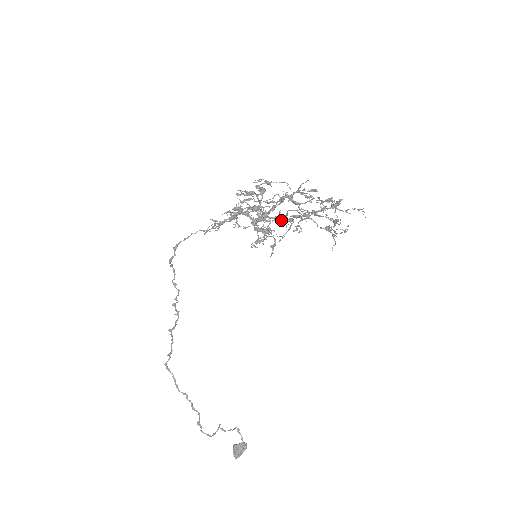
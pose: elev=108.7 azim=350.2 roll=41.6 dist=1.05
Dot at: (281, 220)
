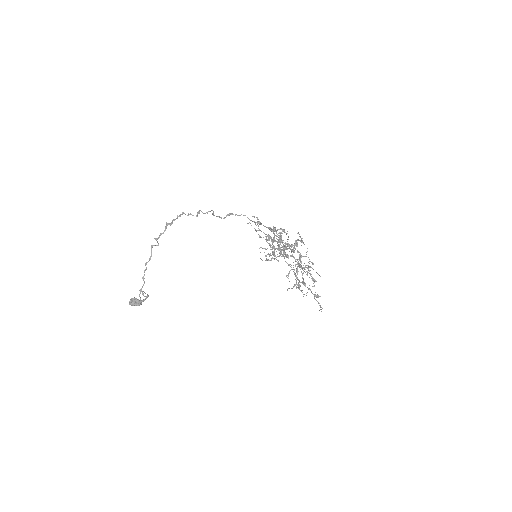
Dot at: (285, 254)
